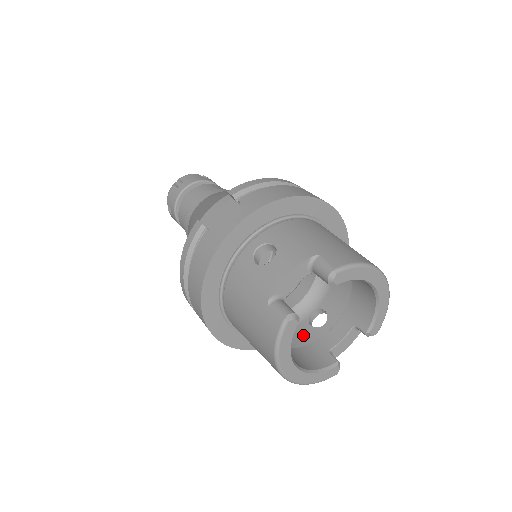
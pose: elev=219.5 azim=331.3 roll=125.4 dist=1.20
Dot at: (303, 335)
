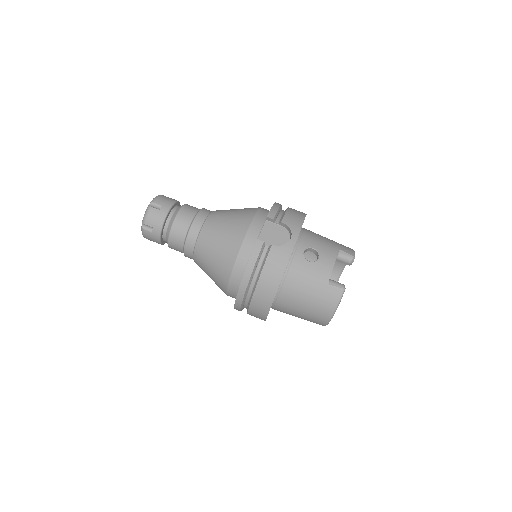
Dot at: occluded
